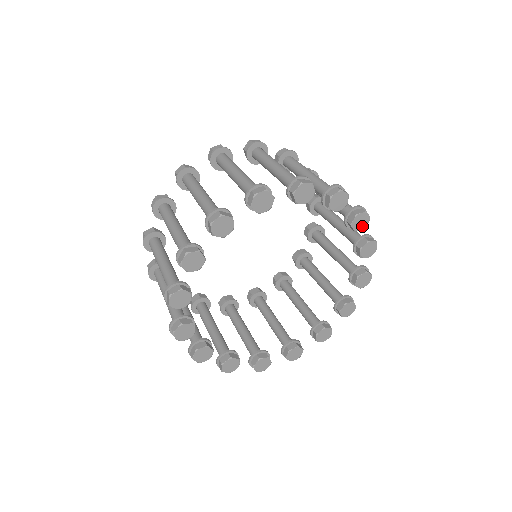
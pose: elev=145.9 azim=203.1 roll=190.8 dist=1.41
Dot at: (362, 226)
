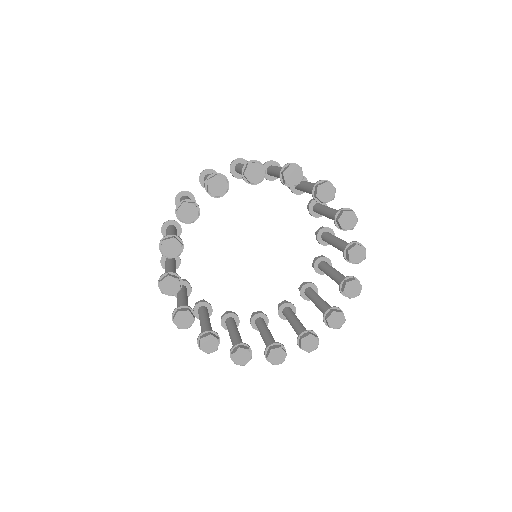
Dot at: (330, 197)
